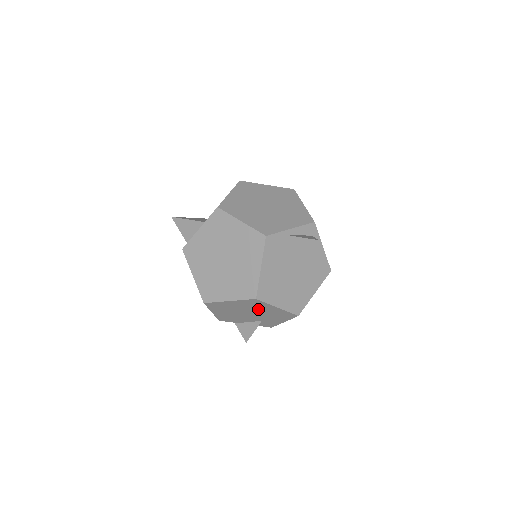
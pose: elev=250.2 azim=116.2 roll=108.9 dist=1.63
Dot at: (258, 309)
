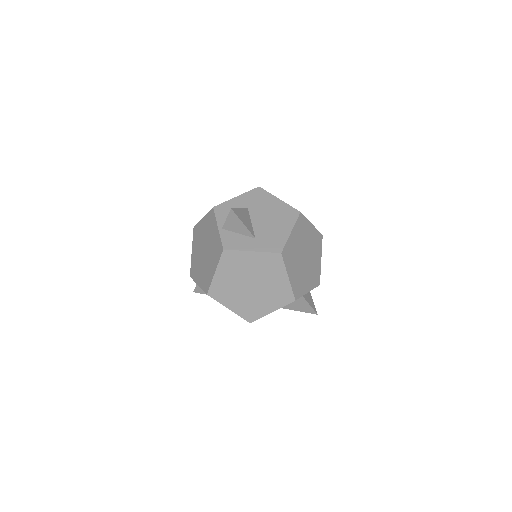
Dot at: occluded
